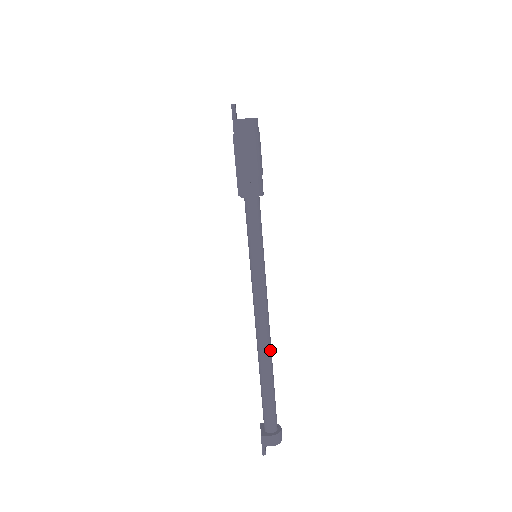
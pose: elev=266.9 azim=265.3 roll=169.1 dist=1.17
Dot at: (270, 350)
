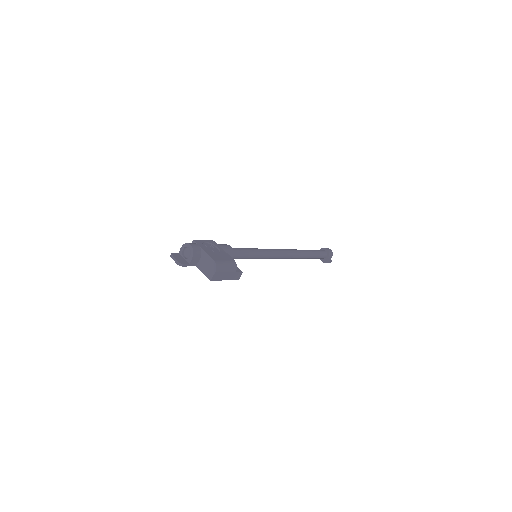
Dot at: (297, 252)
